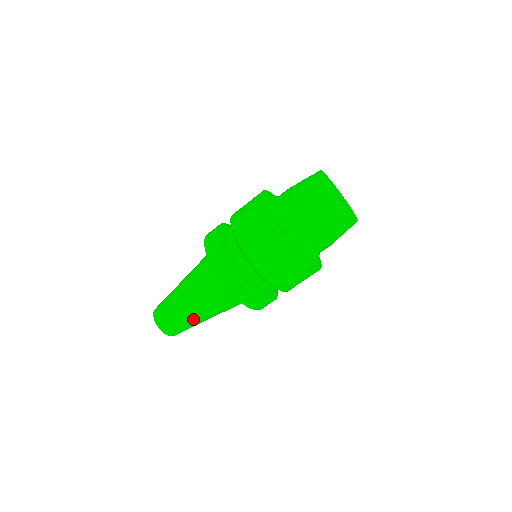
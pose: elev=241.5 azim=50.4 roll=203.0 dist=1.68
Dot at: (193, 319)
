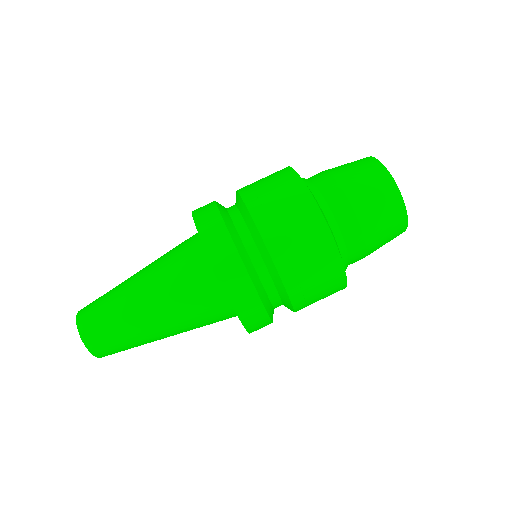
Dot at: (125, 291)
